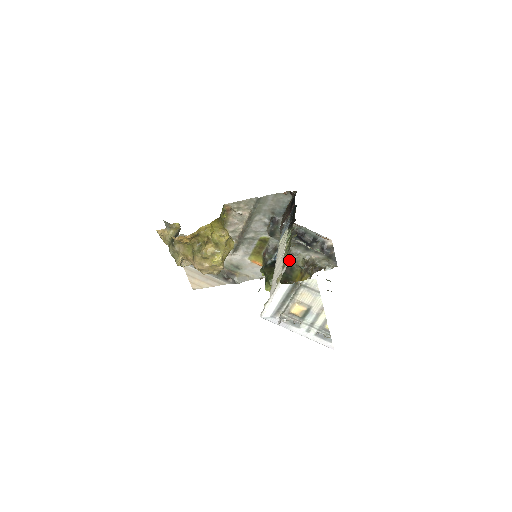
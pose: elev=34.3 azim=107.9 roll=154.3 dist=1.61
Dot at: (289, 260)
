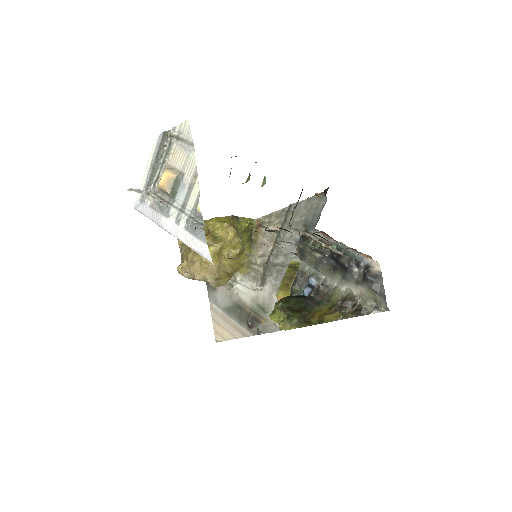
Dot at: (320, 294)
